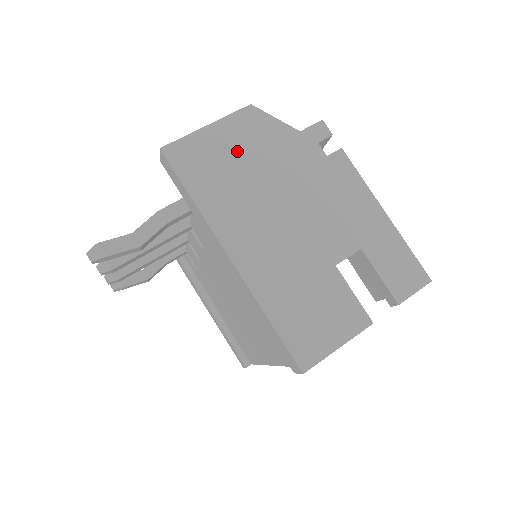
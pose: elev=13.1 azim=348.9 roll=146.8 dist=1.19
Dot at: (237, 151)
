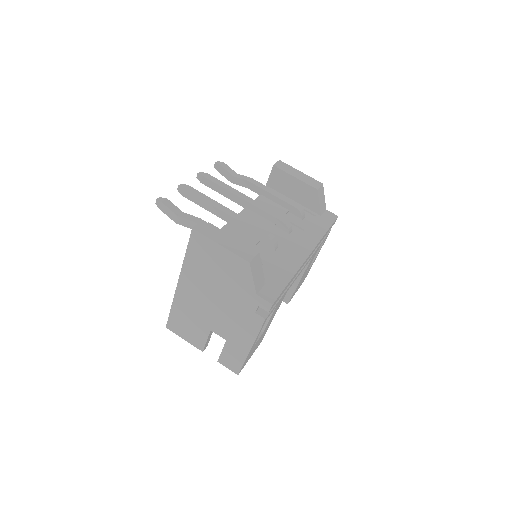
Dot at: (221, 266)
